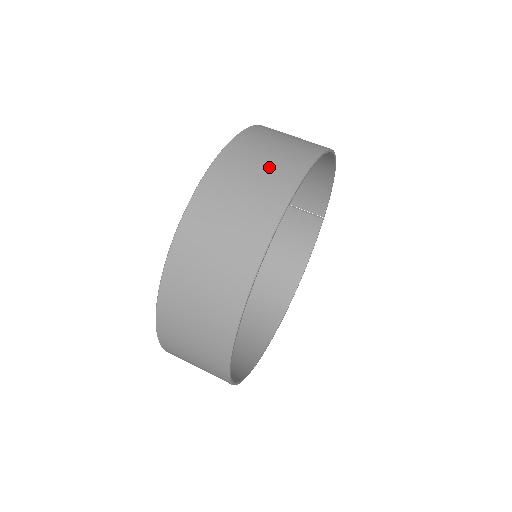
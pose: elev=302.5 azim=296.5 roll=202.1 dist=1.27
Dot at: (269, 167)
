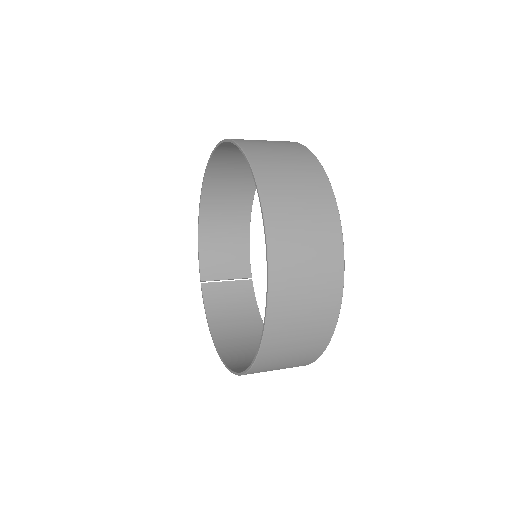
Dot at: occluded
